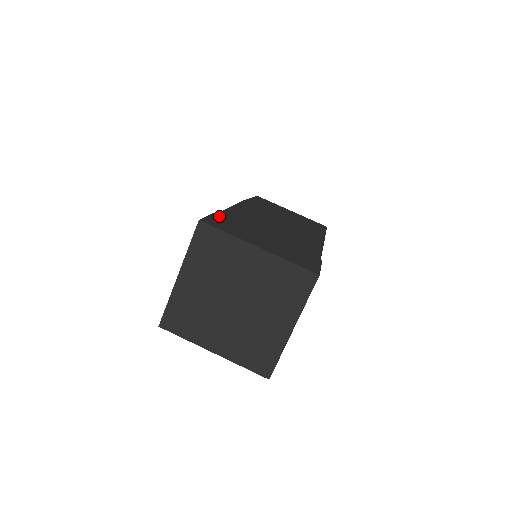
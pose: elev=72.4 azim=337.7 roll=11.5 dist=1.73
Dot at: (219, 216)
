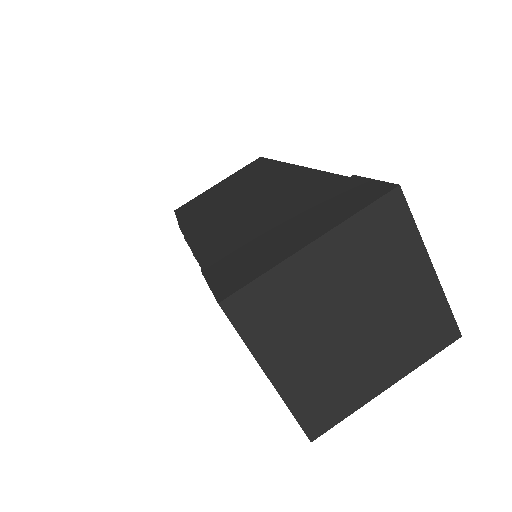
Dot at: (213, 270)
